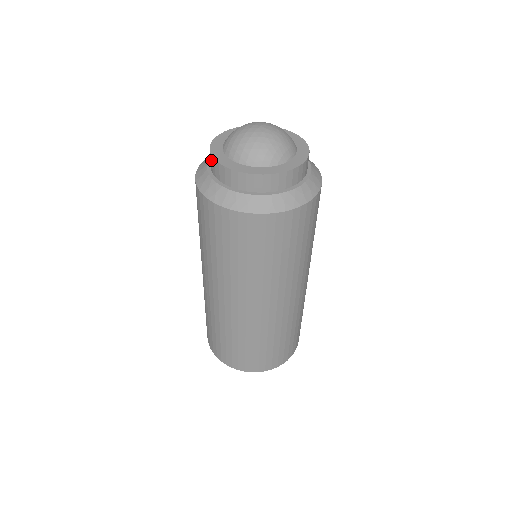
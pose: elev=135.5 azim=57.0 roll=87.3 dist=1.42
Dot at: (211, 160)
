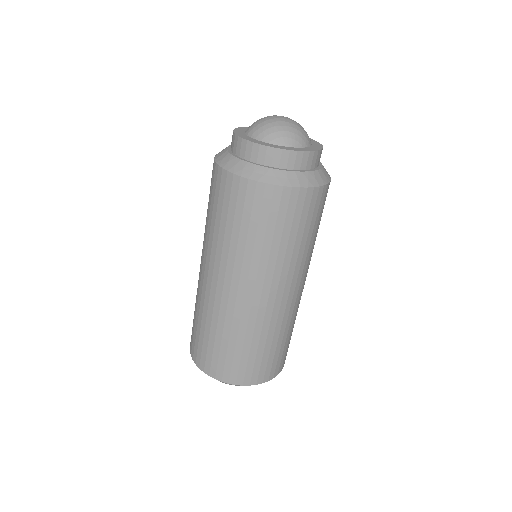
Dot at: occluded
